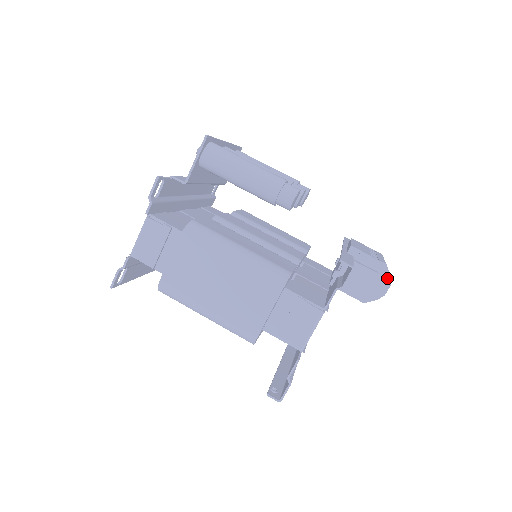
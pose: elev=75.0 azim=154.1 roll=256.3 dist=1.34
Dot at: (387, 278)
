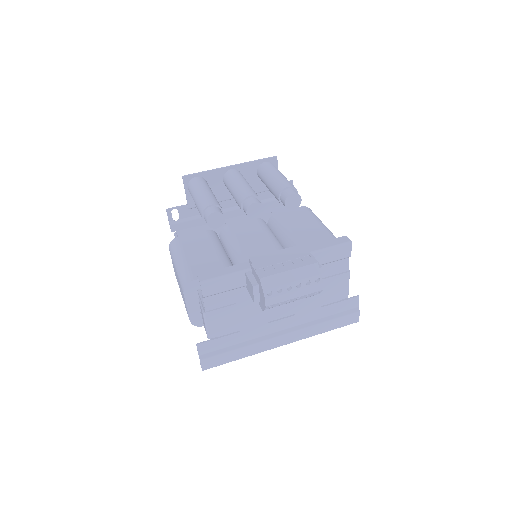
Dot at: (262, 291)
